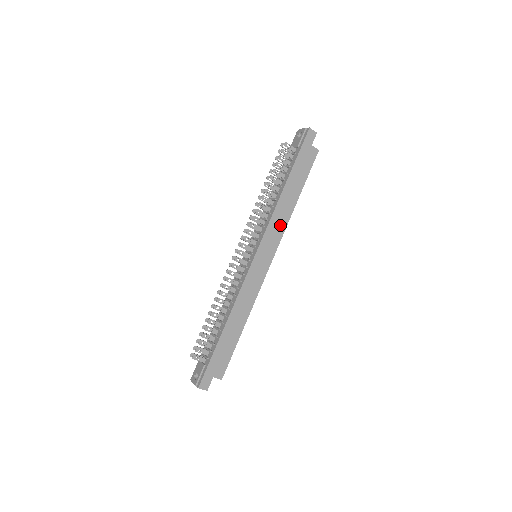
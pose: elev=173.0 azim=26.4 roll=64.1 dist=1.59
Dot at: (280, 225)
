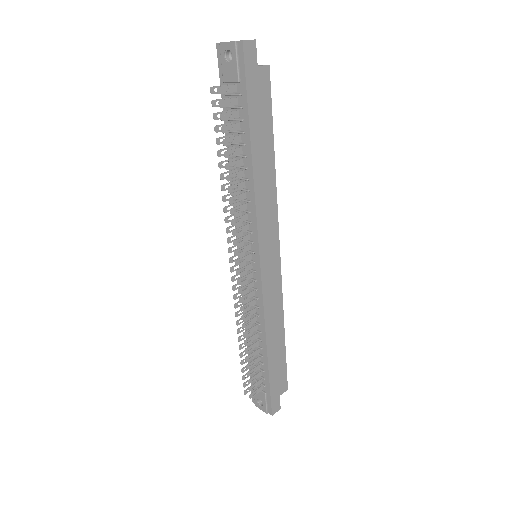
Dot at: (269, 207)
